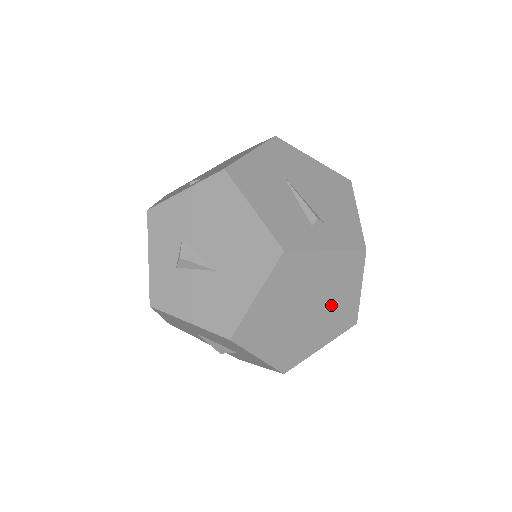
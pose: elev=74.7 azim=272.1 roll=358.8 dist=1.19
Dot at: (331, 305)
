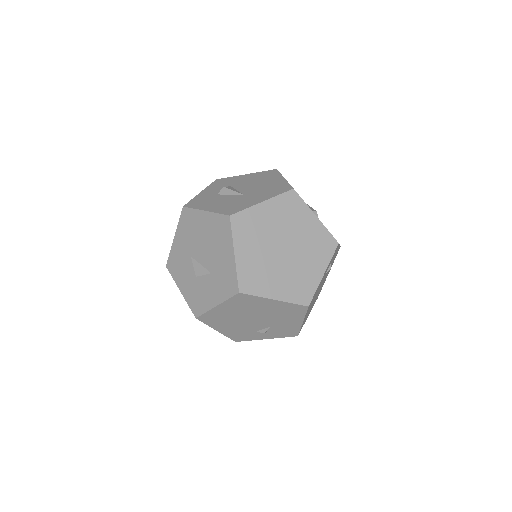
Dot at: (300, 264)
